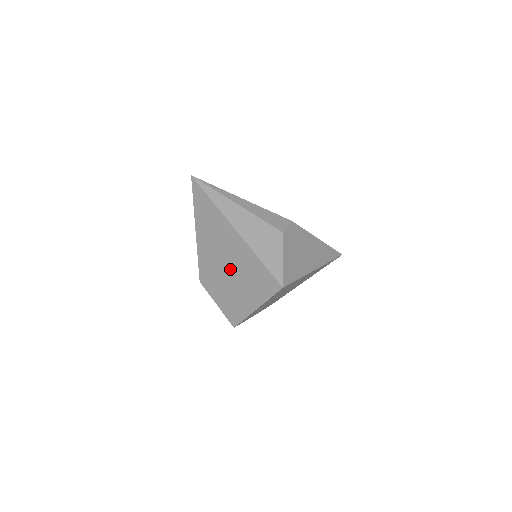
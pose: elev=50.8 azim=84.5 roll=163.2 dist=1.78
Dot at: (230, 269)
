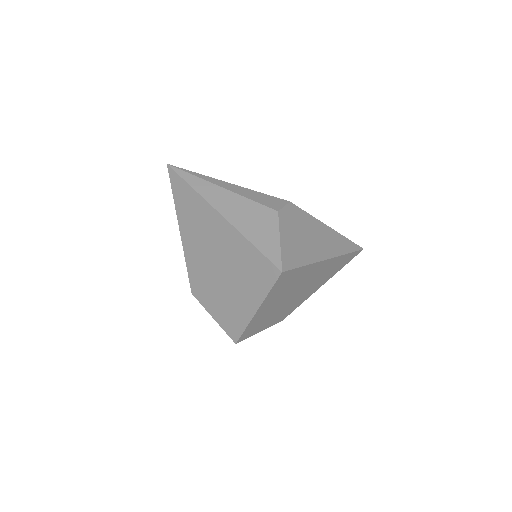
Dot at: (221, 266)
